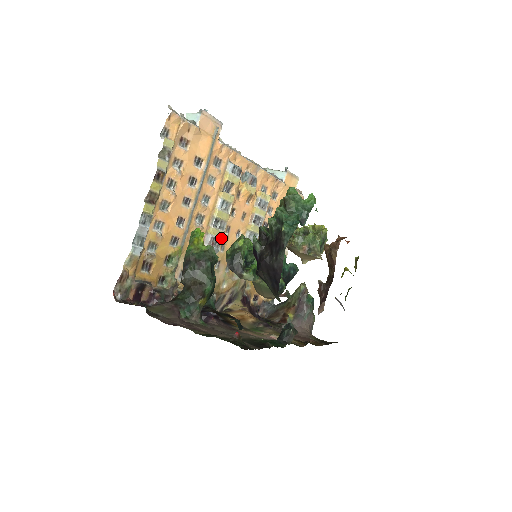
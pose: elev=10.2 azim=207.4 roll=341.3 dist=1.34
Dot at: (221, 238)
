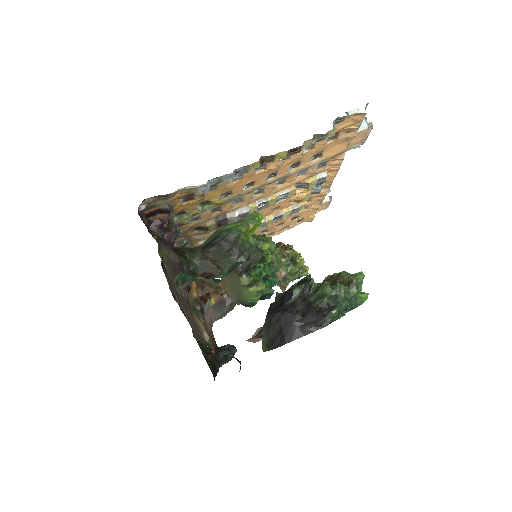
Dot at: occluded
